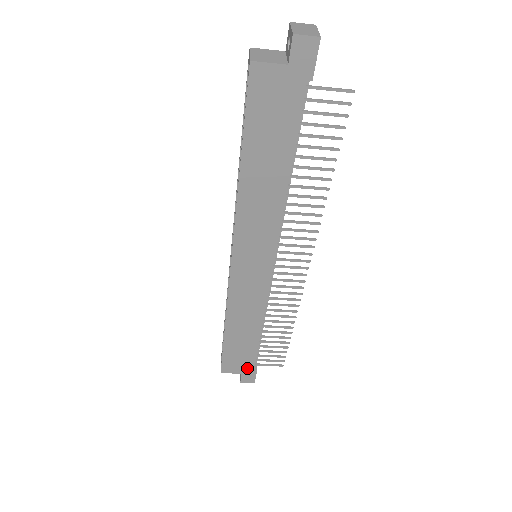
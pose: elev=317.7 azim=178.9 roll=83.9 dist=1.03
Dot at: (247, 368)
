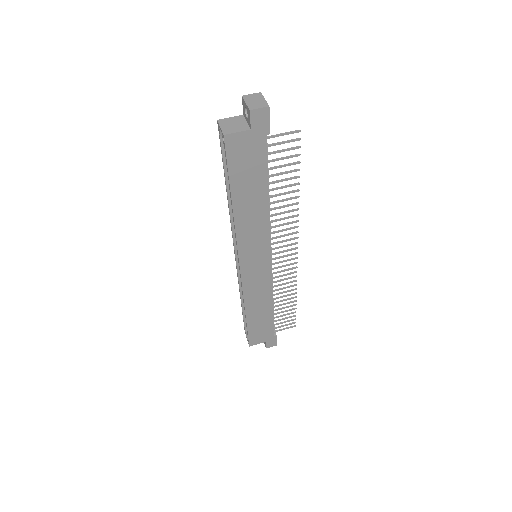
Dot at: (269, 337)
